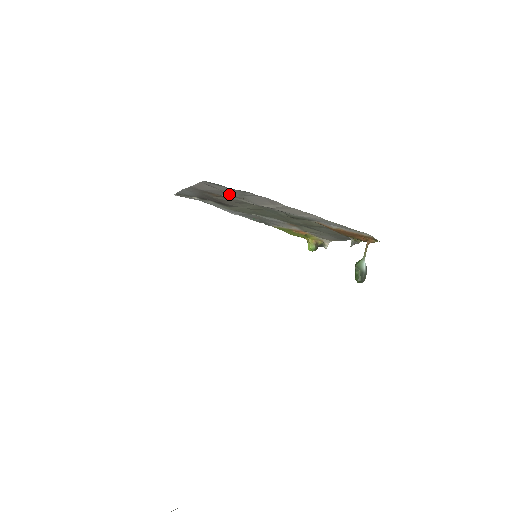
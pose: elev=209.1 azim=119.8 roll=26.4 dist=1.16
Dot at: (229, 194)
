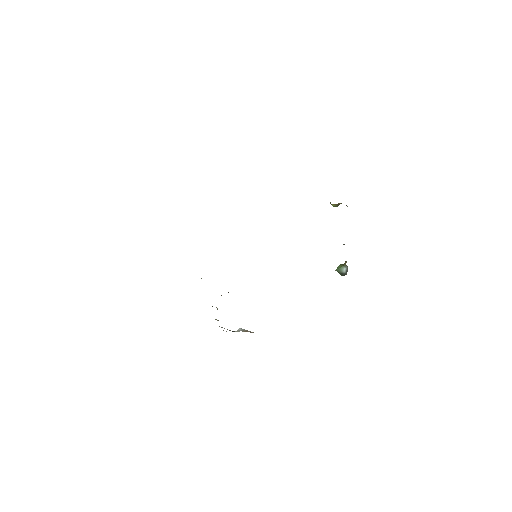
Dot at: occluded
